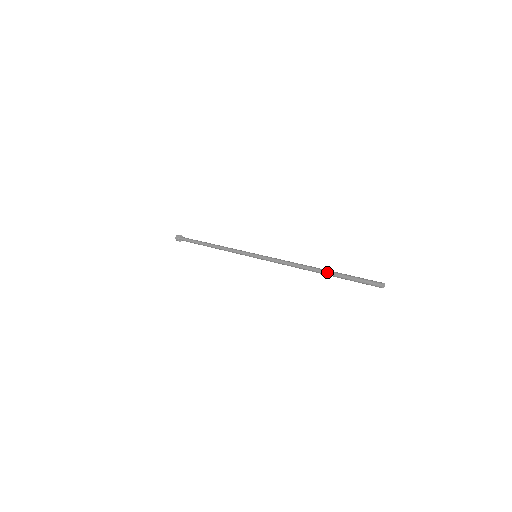
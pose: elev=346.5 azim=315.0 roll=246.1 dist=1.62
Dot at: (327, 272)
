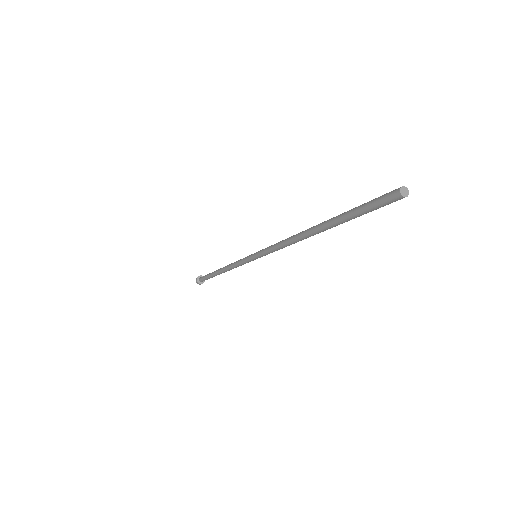
Dot at: (325, 221)
